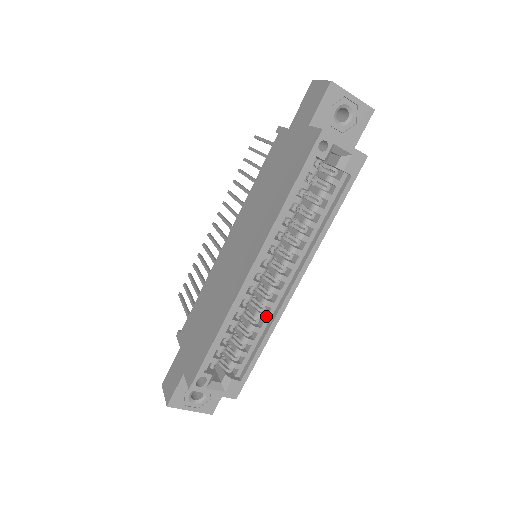
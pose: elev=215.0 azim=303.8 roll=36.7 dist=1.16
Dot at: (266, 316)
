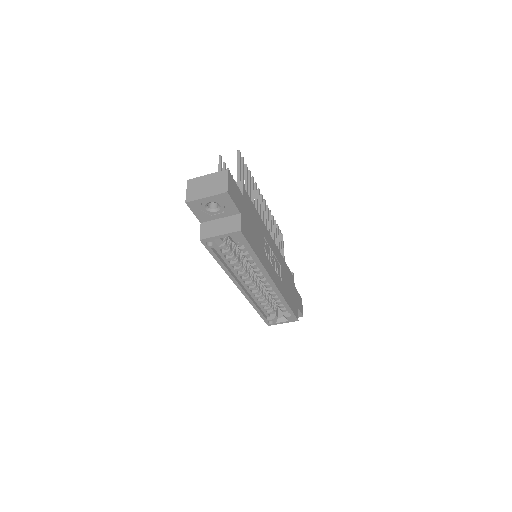
Dot at: (275, 294)
